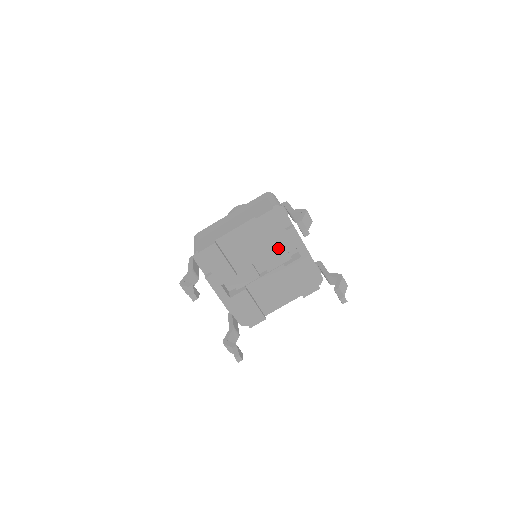
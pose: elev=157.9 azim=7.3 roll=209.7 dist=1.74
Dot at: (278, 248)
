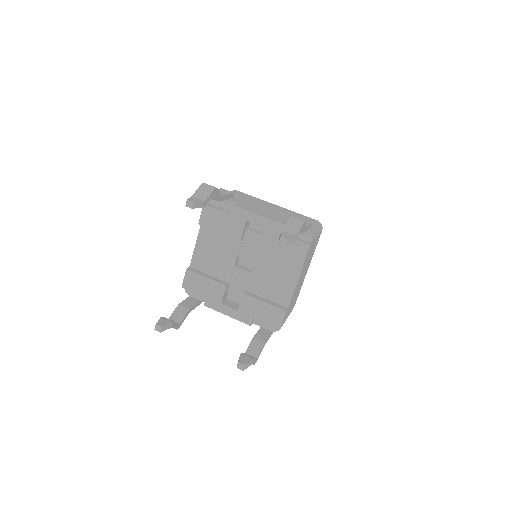
Dot at: (237, 235)
